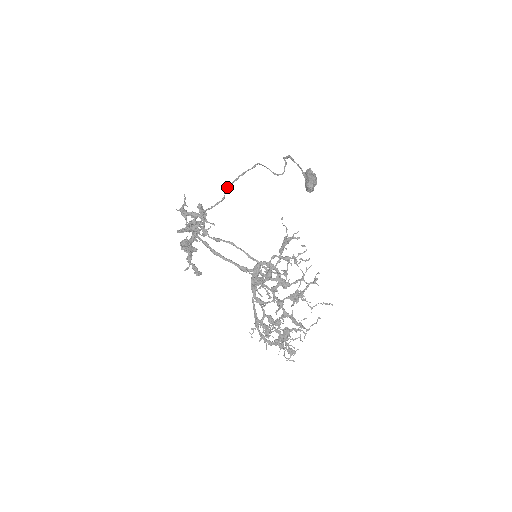
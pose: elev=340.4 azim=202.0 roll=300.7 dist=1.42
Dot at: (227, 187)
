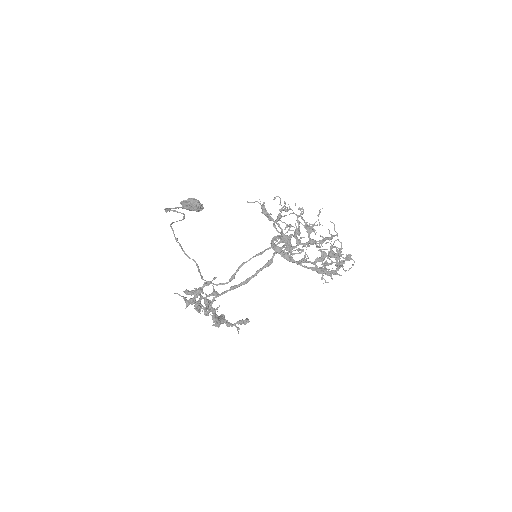
Dot at: occluded
